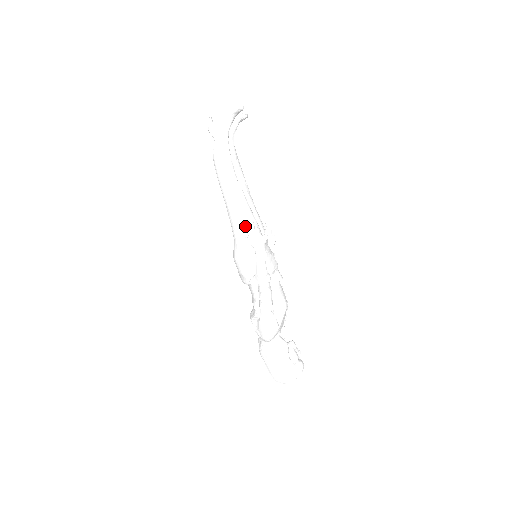
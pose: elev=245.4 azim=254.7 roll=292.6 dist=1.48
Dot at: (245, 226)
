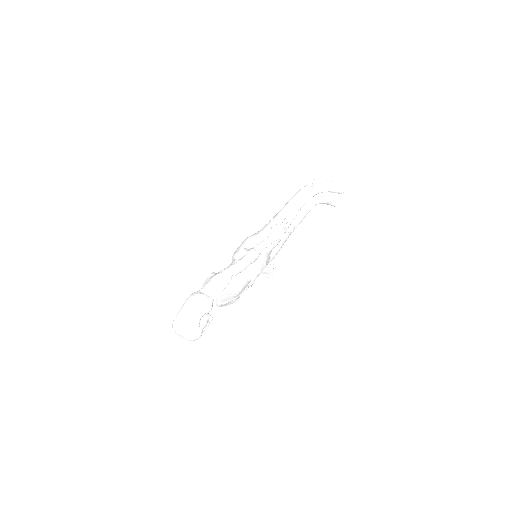
Dot at: occluded
